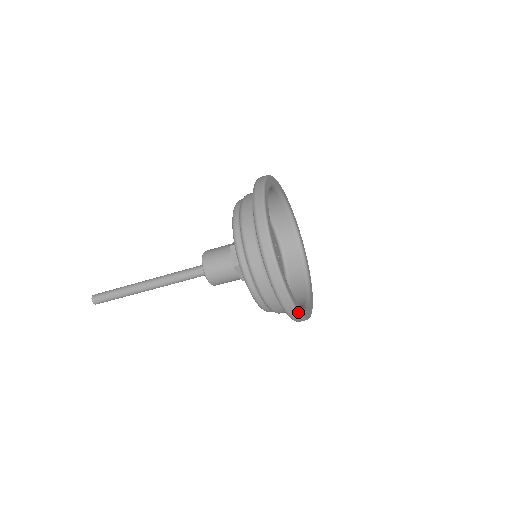
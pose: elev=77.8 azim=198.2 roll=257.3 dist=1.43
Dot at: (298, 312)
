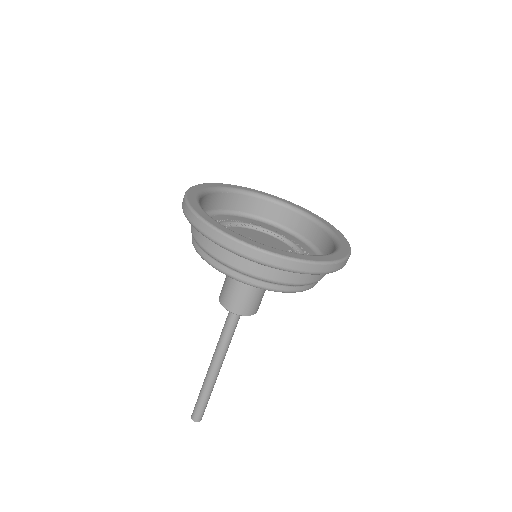
Dot at: (293, 259)
